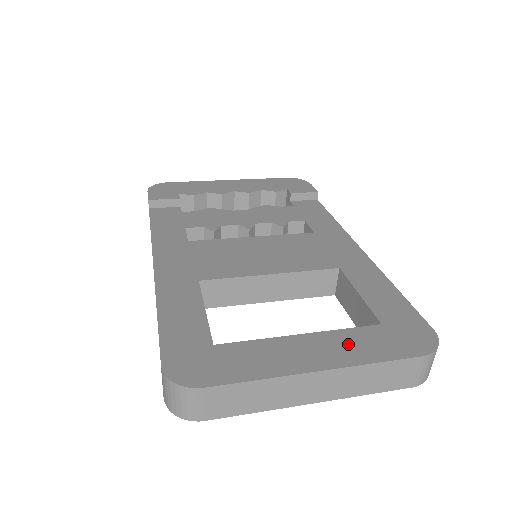
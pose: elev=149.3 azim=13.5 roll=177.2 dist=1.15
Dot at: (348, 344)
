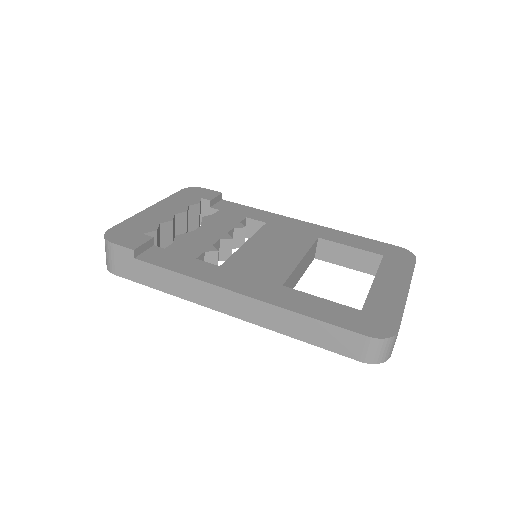
Dot at: (393, 272)
